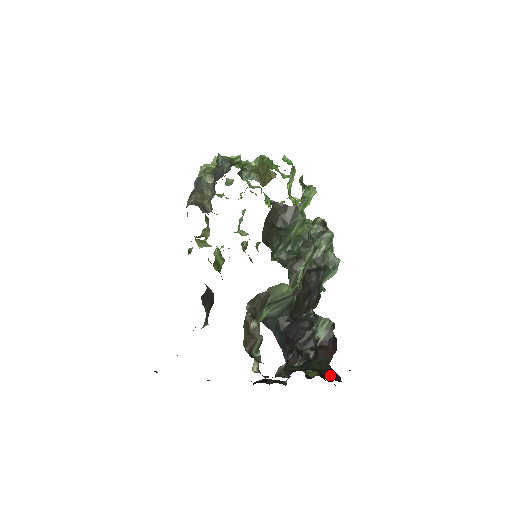
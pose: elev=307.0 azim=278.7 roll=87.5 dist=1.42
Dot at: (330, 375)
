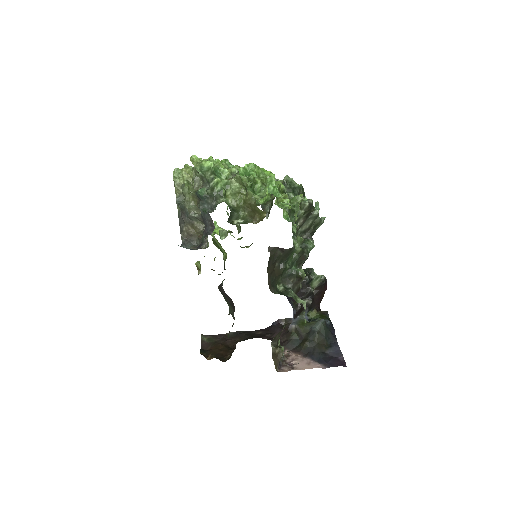
Dot at: (329, 339)
